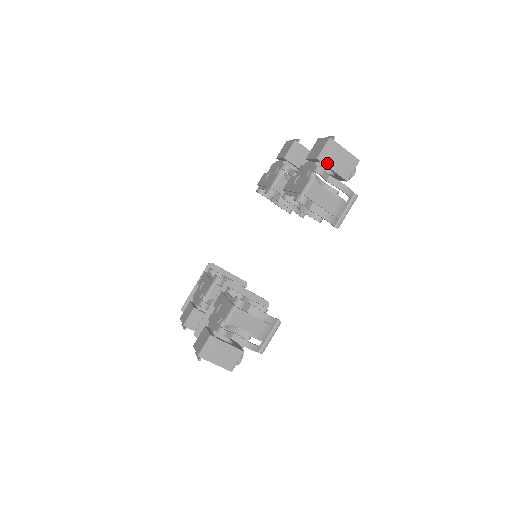
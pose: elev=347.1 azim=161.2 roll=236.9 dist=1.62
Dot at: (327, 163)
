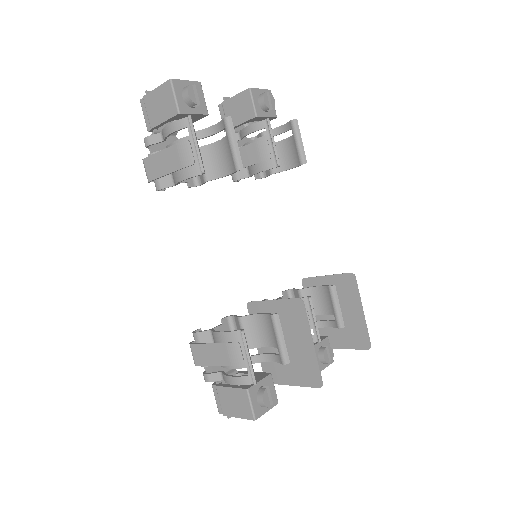
Dot at: (153, 124)
